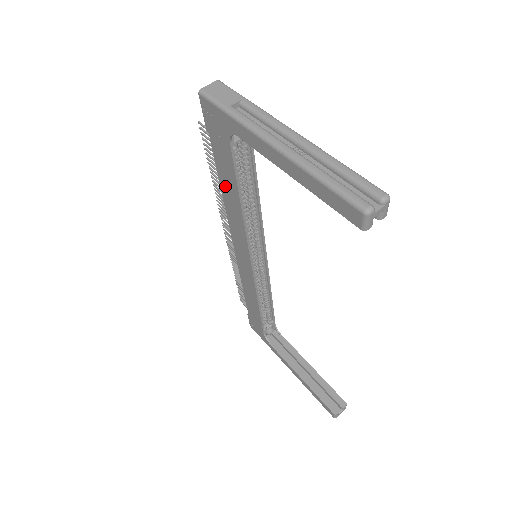
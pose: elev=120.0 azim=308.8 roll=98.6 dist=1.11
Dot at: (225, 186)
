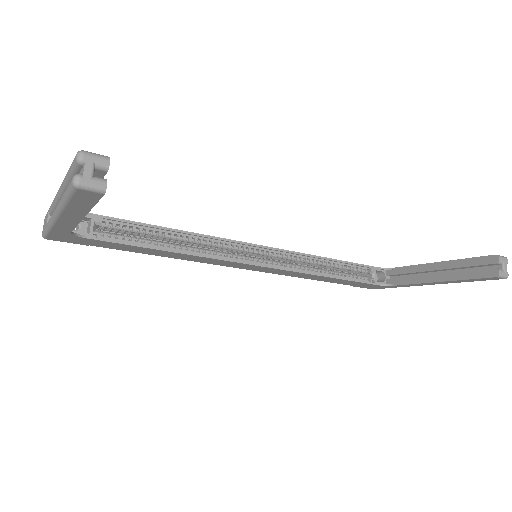
Dot at: (152, 253)
